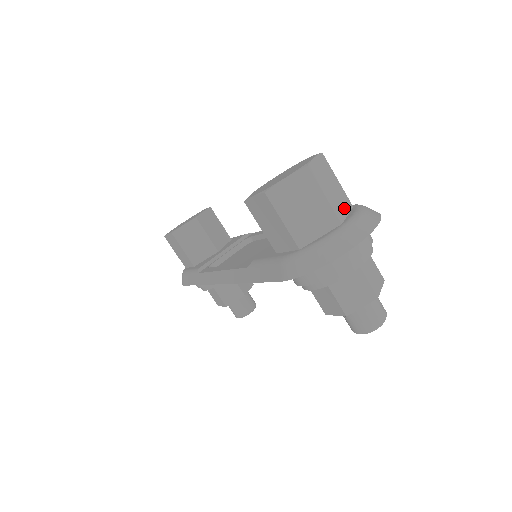
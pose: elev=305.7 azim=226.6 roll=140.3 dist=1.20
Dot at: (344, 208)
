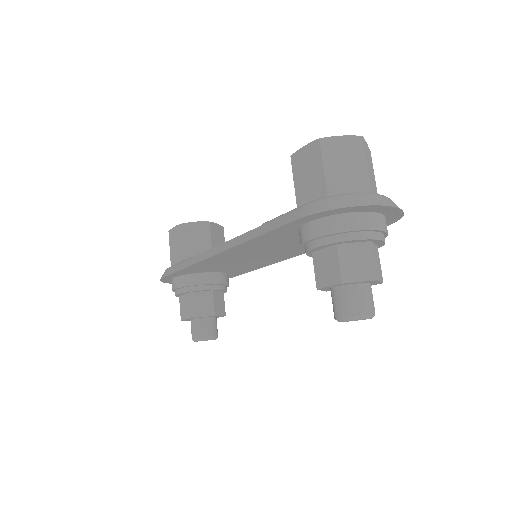
Dot at: (375, 193)
